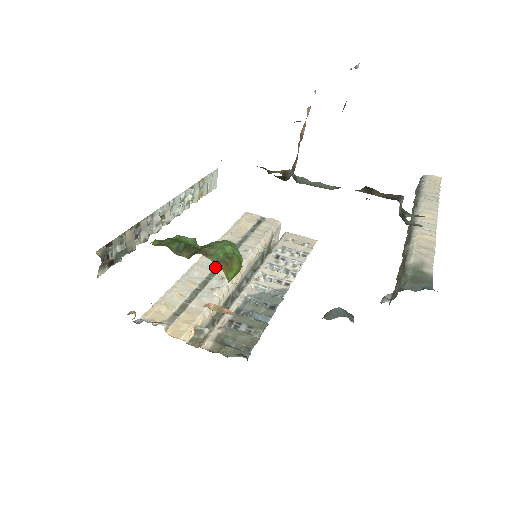
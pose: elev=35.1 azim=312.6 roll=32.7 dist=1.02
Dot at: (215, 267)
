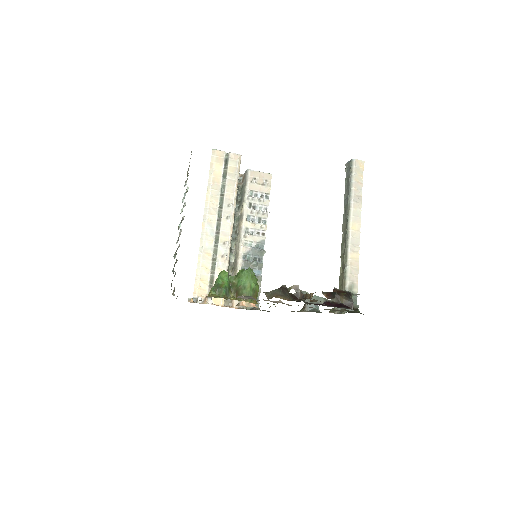
Dot at: (215, 233)
